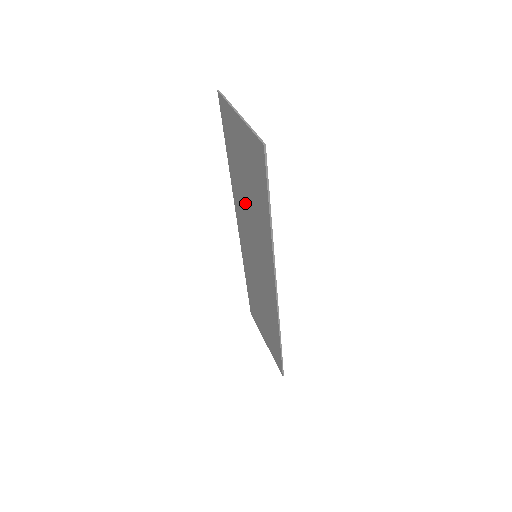
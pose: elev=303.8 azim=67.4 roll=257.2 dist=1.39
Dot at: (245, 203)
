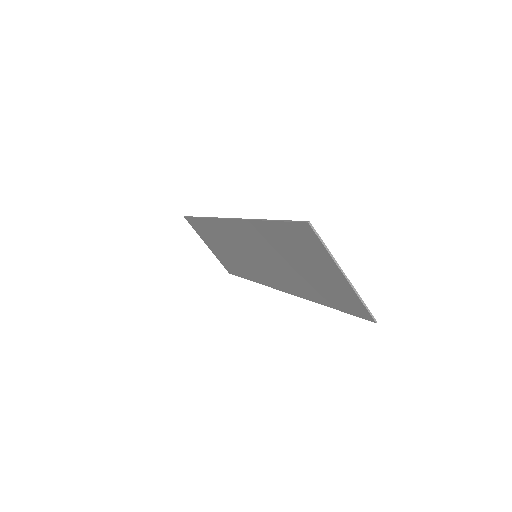
Dot at: (276, 254)
